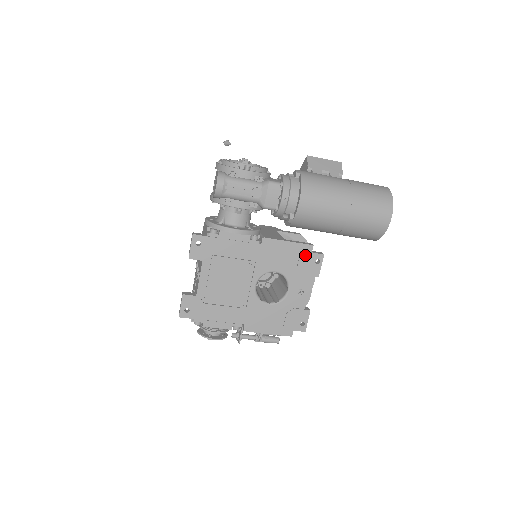
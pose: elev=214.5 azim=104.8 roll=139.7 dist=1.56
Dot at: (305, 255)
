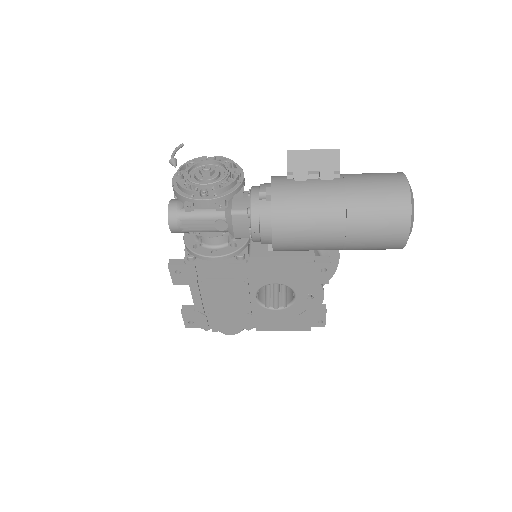
Dot at: (306, 266)
